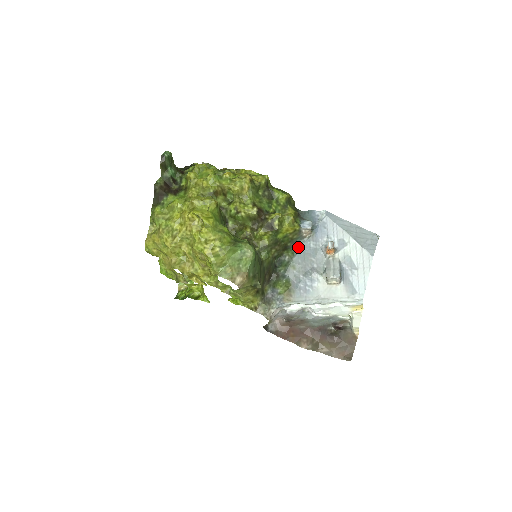
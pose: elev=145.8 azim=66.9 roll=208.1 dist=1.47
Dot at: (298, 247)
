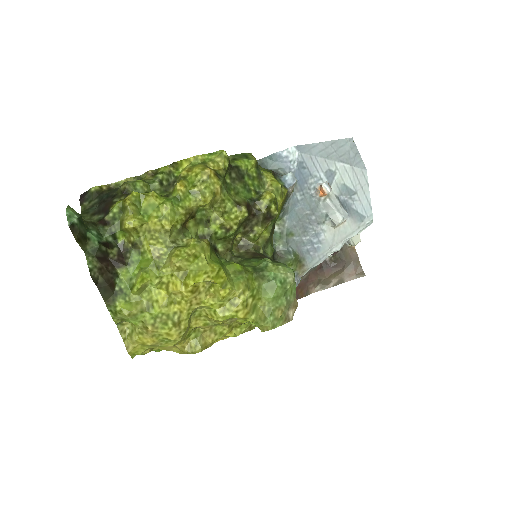
Dot at: (286, 209)
